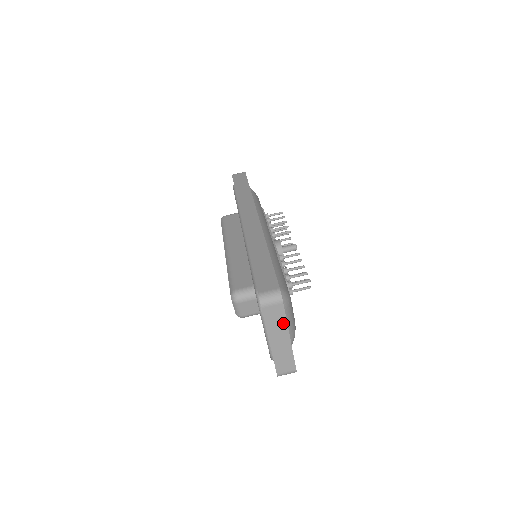
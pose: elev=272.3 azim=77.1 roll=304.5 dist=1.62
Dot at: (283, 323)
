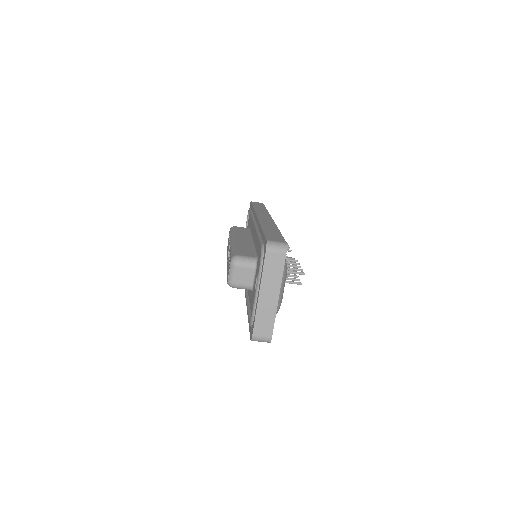
Dot at: (278, 277)
